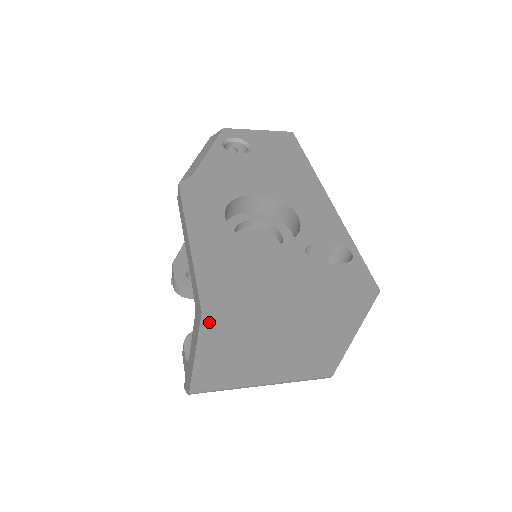
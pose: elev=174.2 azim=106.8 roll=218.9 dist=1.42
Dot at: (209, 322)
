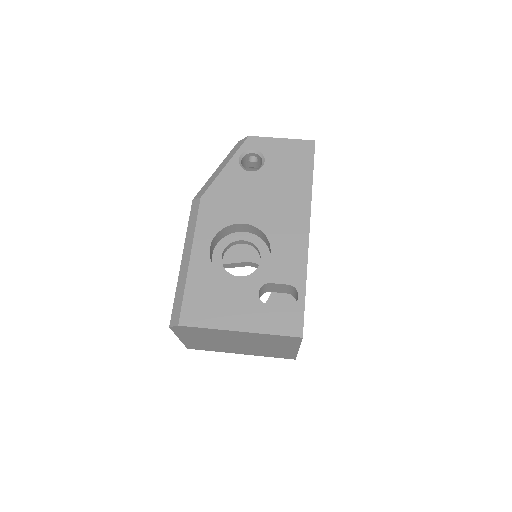
Dot at: (178, 330)
